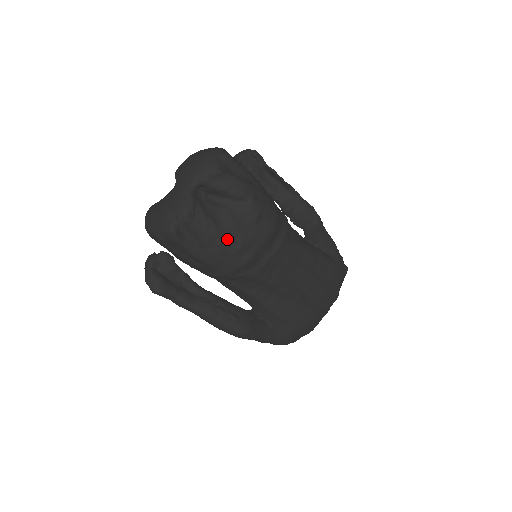
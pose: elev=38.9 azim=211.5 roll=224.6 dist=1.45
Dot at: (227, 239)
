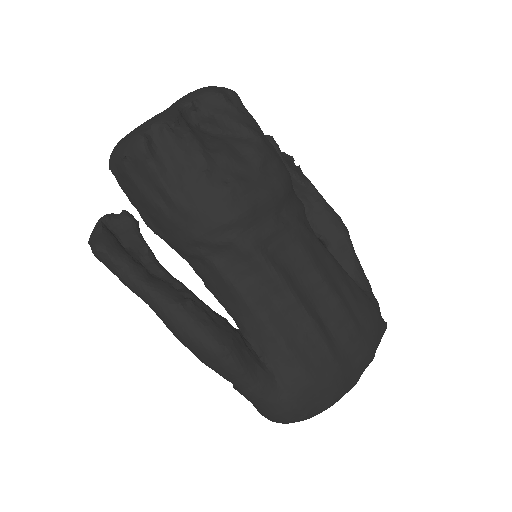
Dot at: (216, 171)
